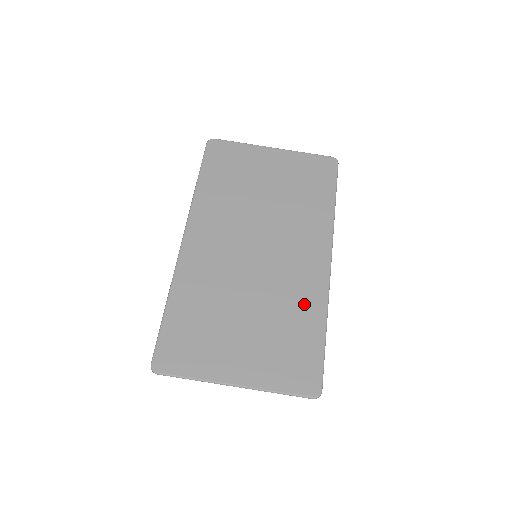
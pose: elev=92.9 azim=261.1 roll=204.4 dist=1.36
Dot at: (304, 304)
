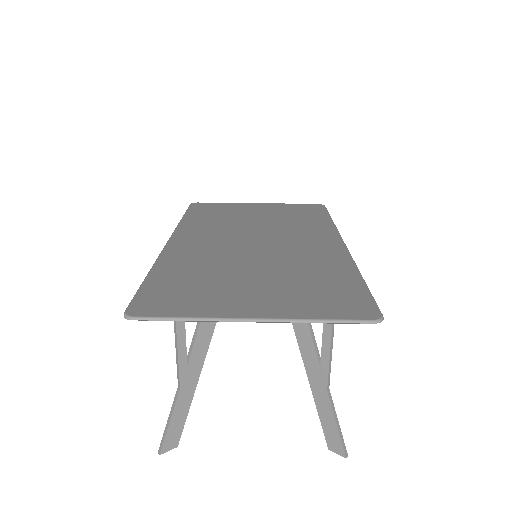
Dot at: (325, 264)
